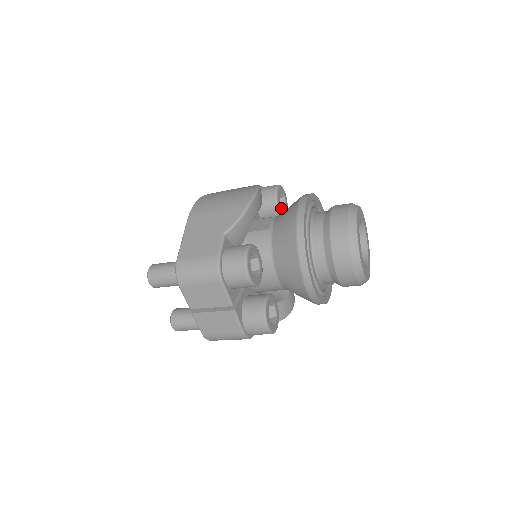
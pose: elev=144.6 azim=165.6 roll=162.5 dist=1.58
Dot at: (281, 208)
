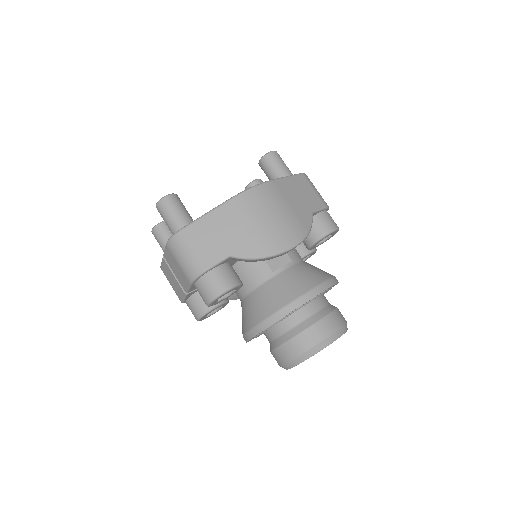
Dot at: (315, 245)
